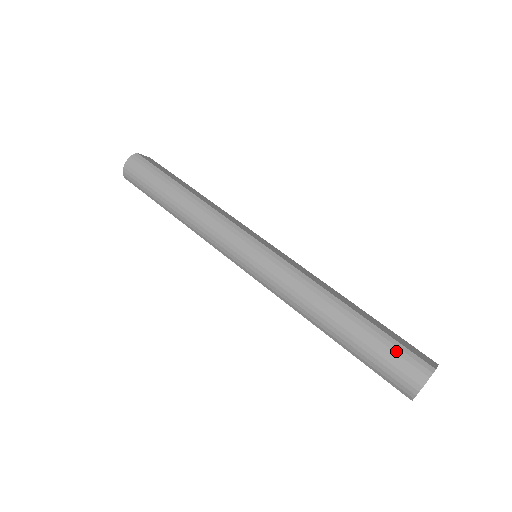
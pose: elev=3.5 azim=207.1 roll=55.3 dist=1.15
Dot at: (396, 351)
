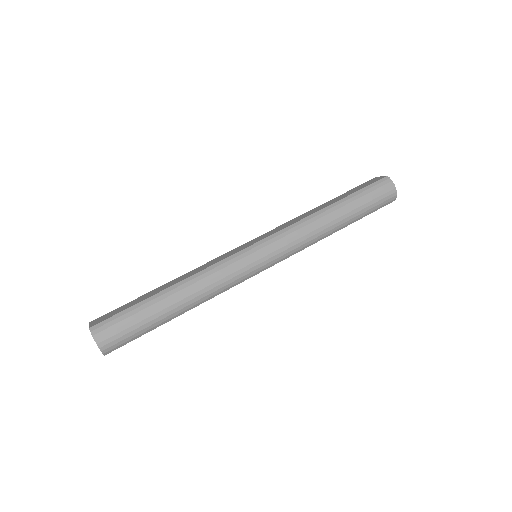
Dot at: (371, 190)
